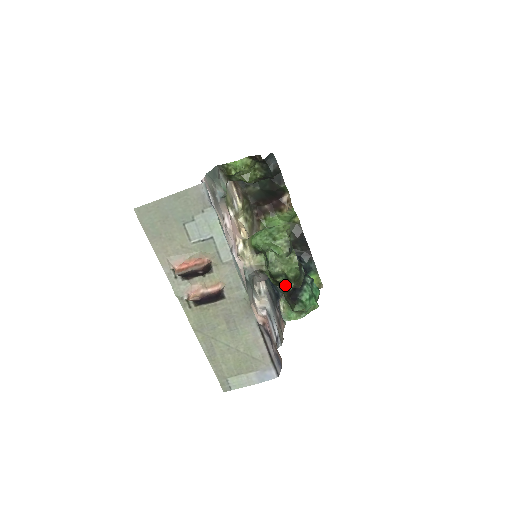
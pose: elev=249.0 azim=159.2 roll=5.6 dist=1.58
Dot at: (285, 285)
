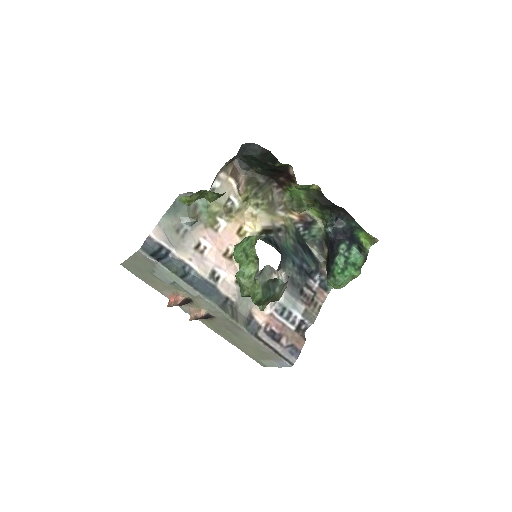
Dot at: occluded
